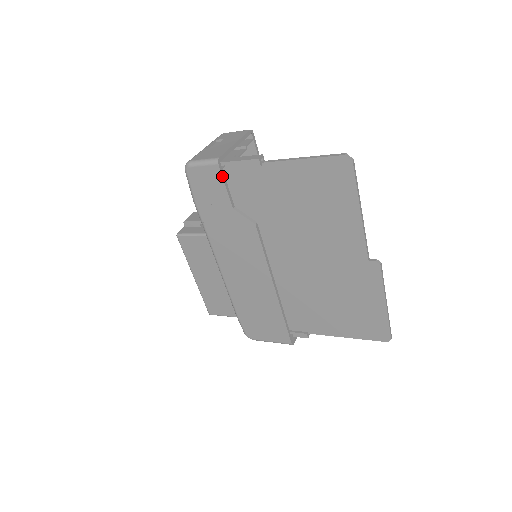
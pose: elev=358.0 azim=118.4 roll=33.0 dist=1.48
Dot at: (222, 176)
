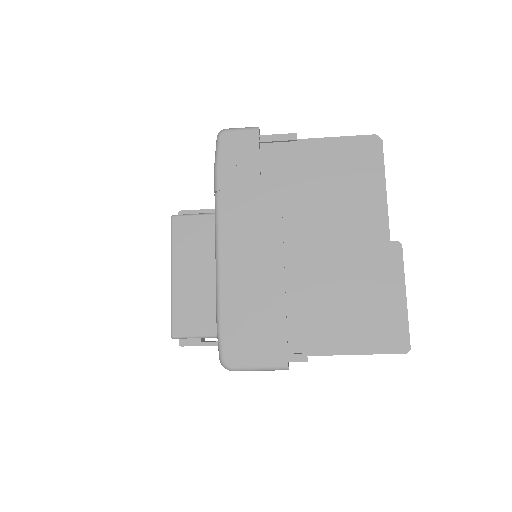
Dot at: occluded
